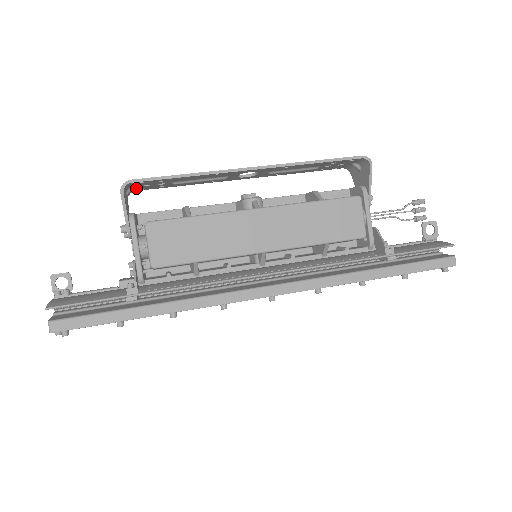
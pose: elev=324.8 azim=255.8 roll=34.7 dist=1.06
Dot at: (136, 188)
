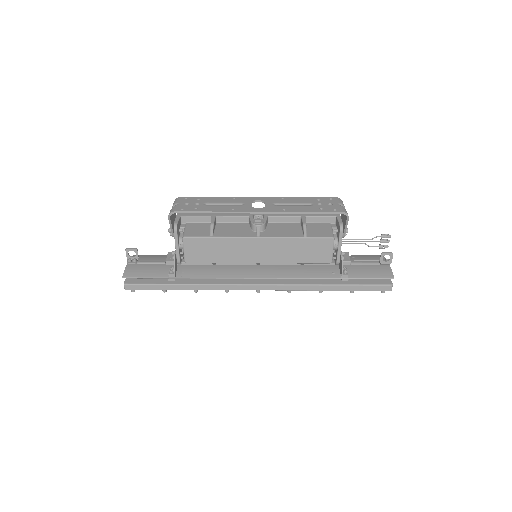
Dot at: occluded
